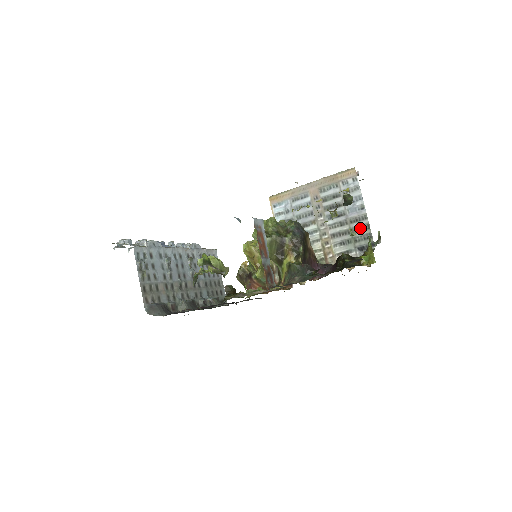
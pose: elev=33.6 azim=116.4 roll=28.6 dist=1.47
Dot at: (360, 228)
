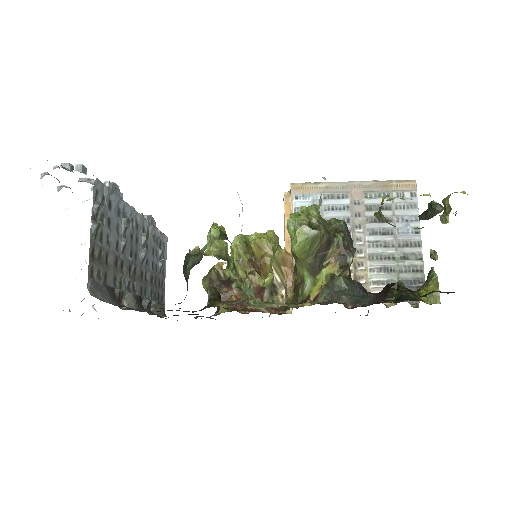
Dot at: (410, 256)
